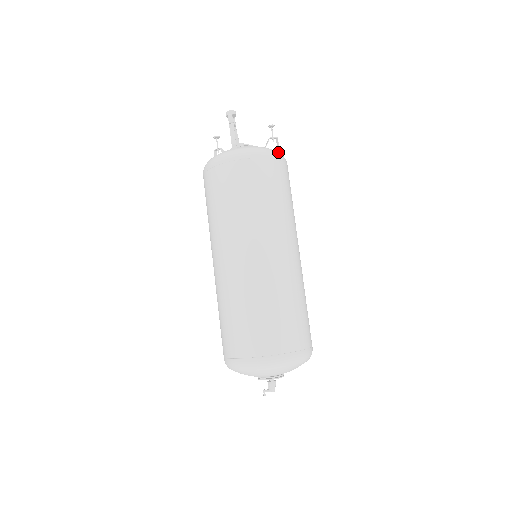
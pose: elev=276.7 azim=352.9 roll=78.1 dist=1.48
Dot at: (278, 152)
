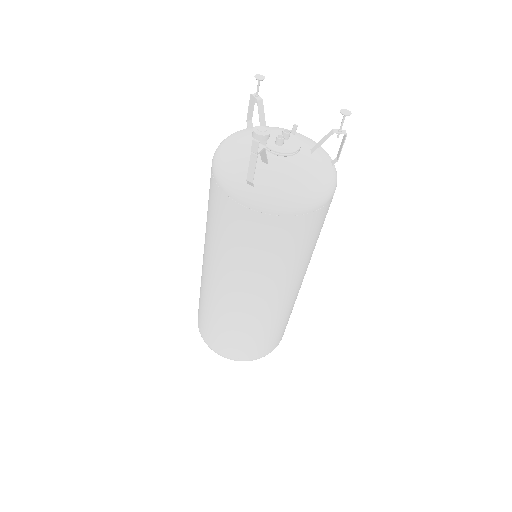
Dot at: (319, 194)
